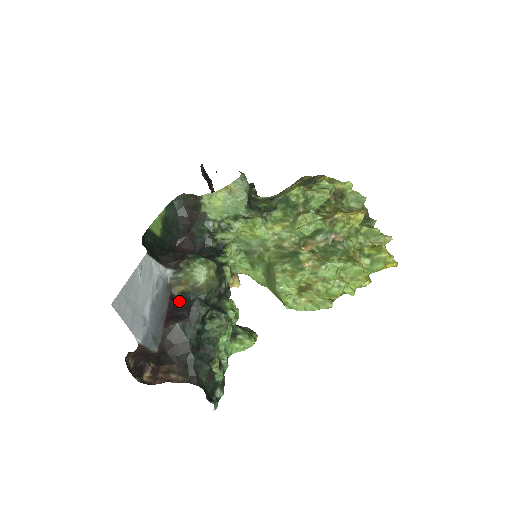
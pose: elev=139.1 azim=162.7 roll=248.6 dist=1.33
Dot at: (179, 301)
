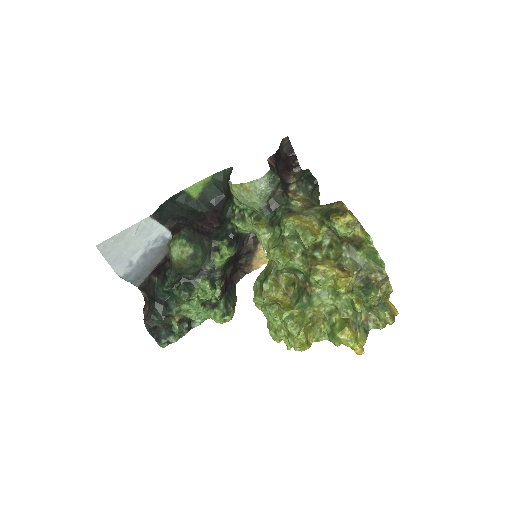
Dot at: (169, 261)
